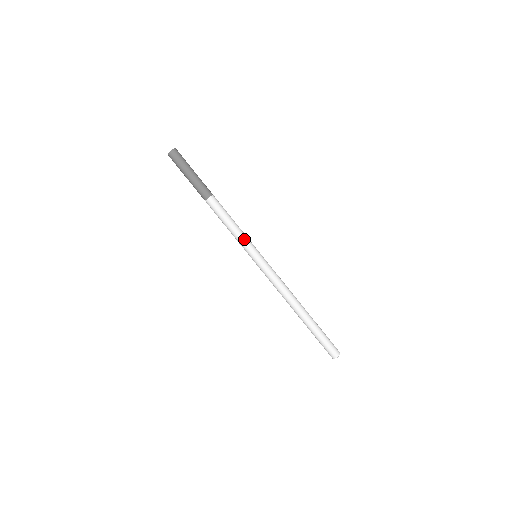
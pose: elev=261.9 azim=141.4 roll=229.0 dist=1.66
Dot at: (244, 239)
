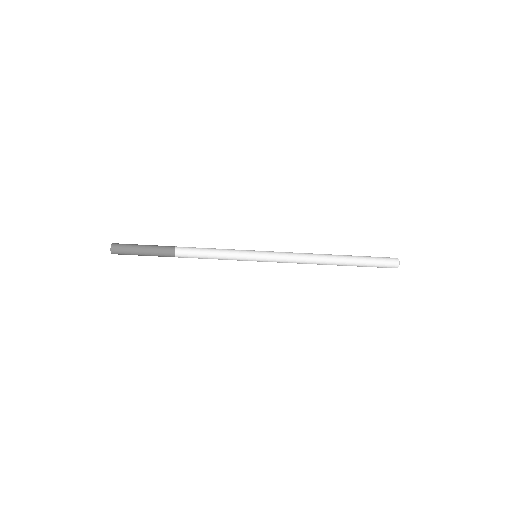
Dot at: (233, 257)
